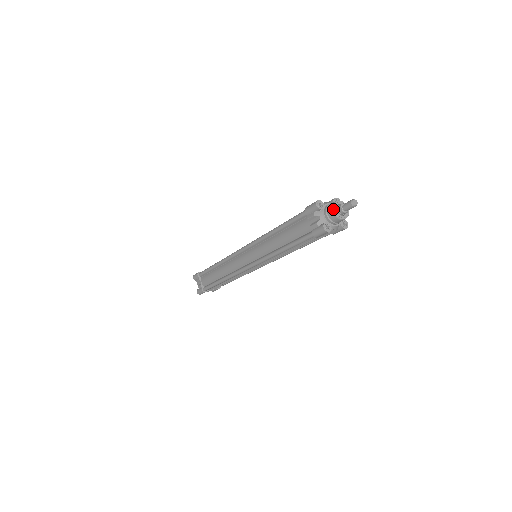
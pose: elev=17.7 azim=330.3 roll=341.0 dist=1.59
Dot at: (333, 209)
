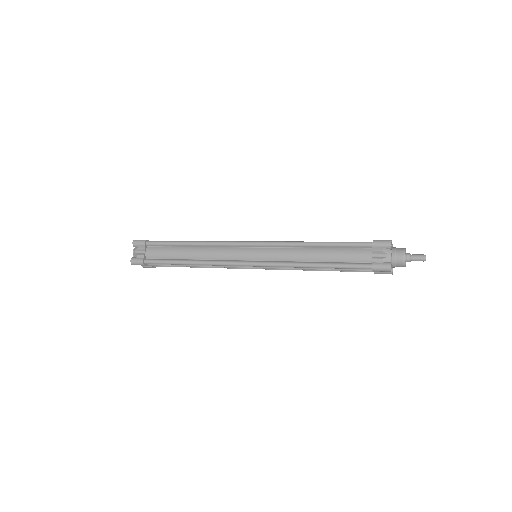
Dot at: (405, 254)
